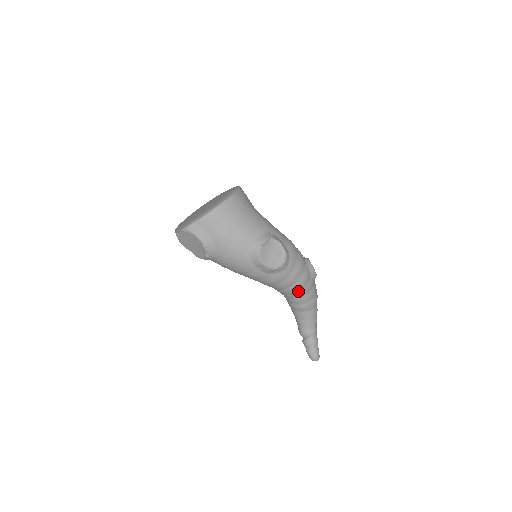
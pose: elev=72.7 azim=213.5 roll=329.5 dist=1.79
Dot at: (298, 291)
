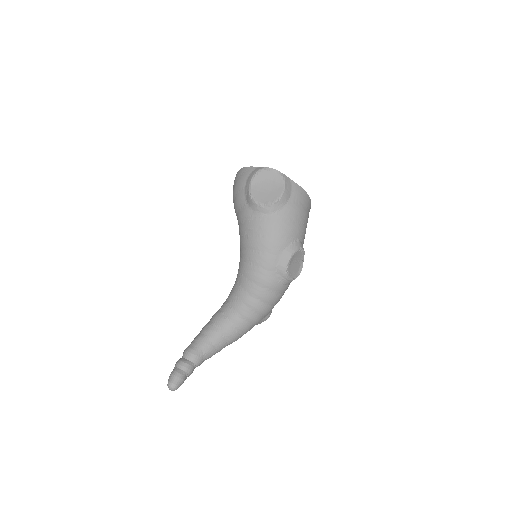
Dot at: (255, 313)
